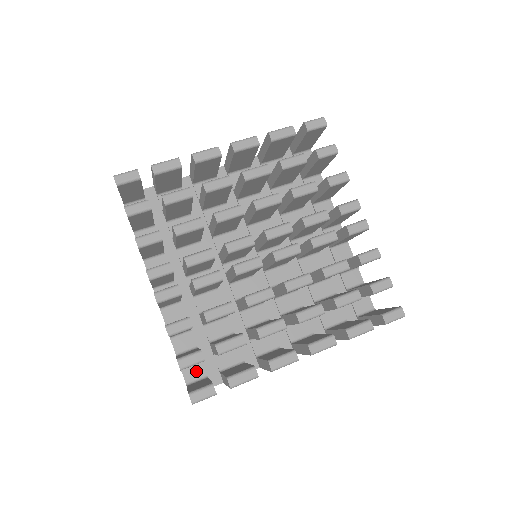
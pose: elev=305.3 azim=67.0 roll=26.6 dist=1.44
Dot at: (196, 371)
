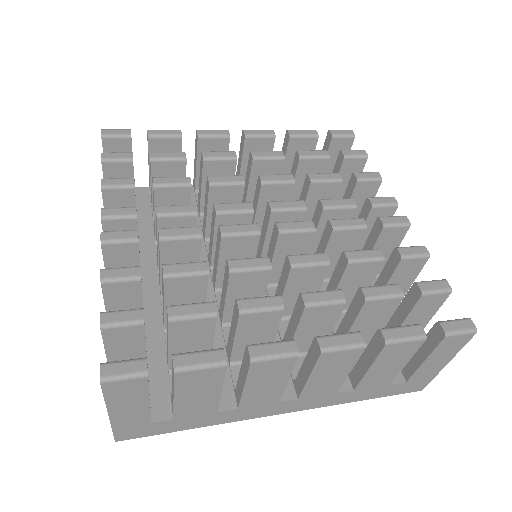
Dot at: occluded
